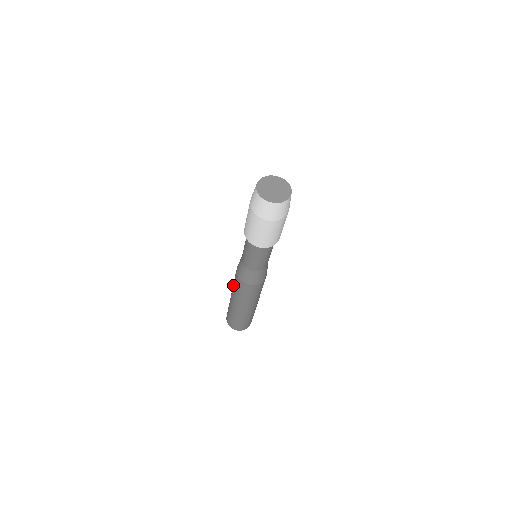
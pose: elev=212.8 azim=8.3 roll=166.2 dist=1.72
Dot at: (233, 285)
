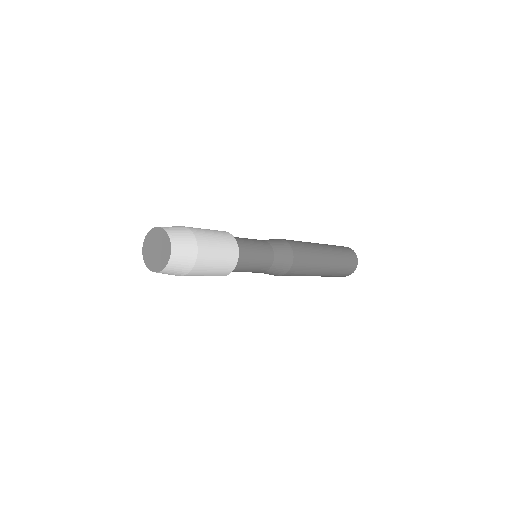
Dot at: occluded
